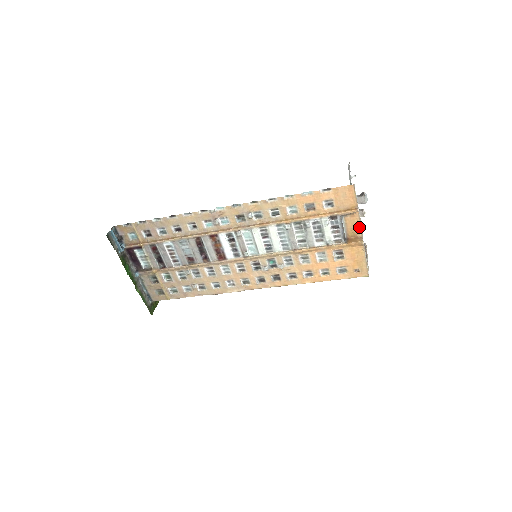
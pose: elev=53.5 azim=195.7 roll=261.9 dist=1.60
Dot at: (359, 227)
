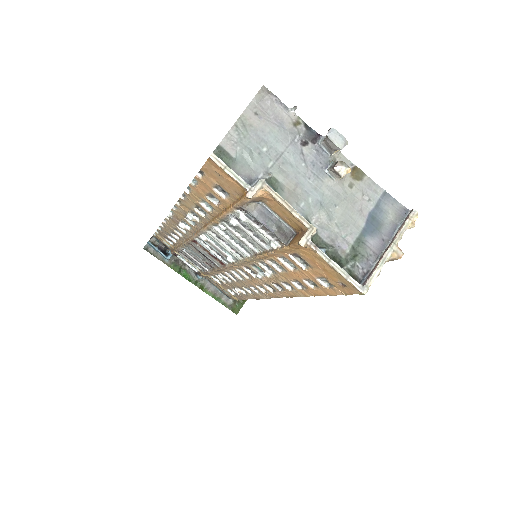
Dot at: (292, 215)
